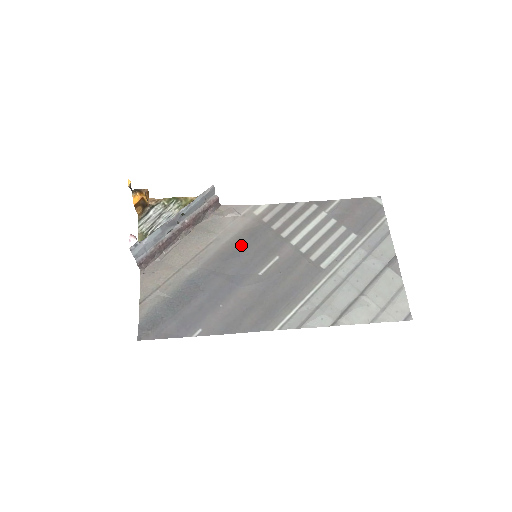
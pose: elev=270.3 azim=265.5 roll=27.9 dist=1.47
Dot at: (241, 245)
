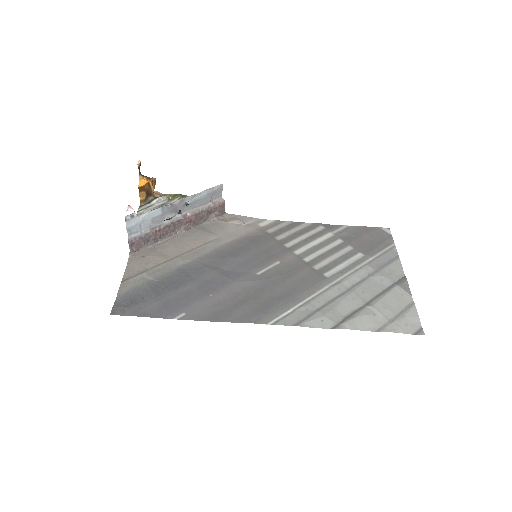
Dot at: (241, 247)
